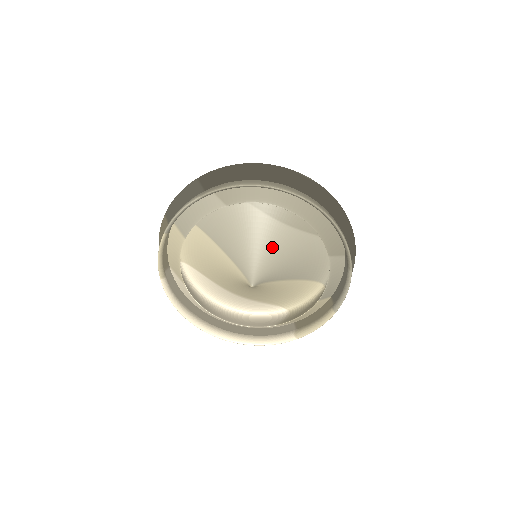
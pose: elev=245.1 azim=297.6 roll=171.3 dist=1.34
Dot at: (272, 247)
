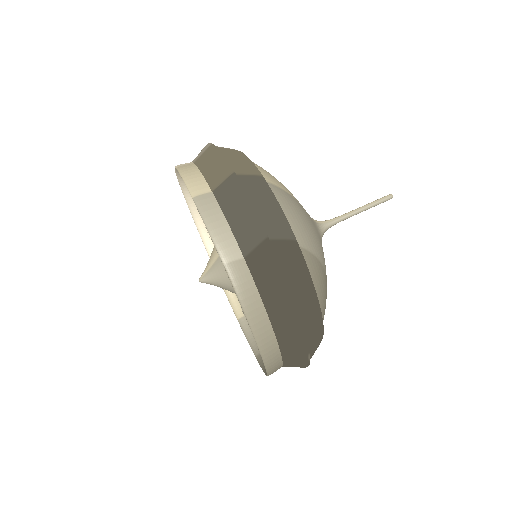
Dot at: occluded
